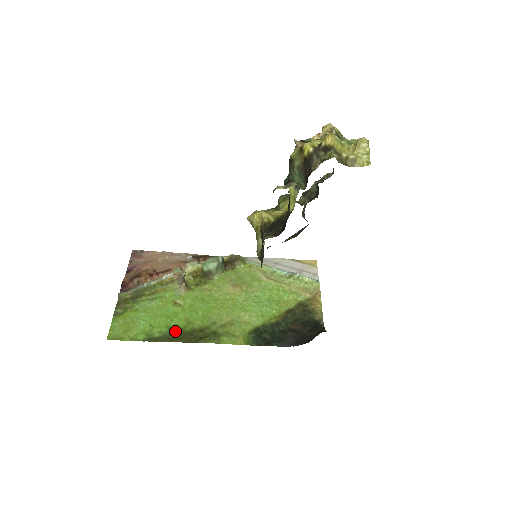
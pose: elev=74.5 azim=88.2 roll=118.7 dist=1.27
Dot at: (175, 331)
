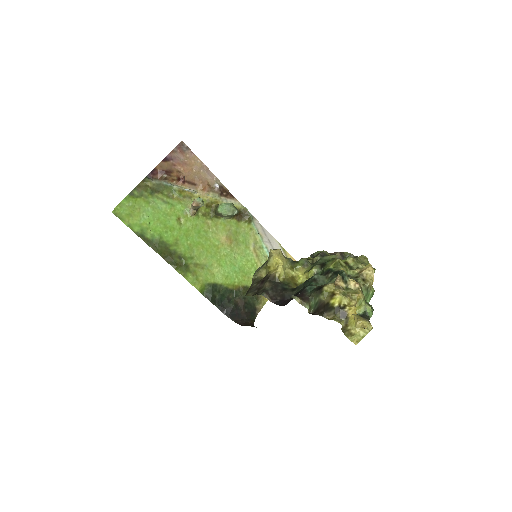
Dot at: (162, 243)
